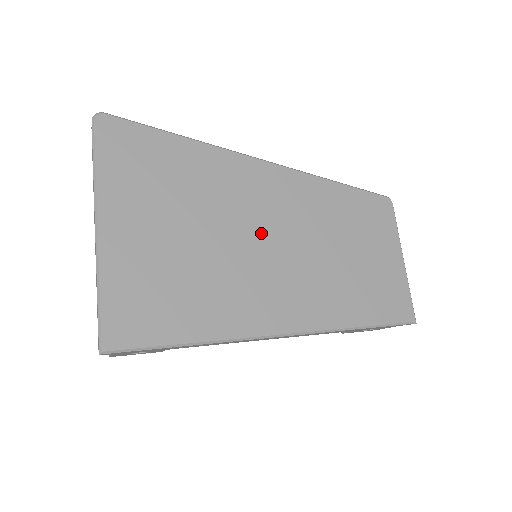
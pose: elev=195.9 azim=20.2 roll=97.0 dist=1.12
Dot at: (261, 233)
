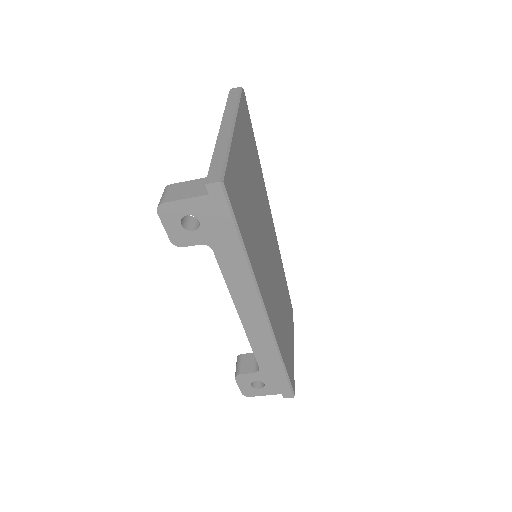
Dot at: (268, 245)
